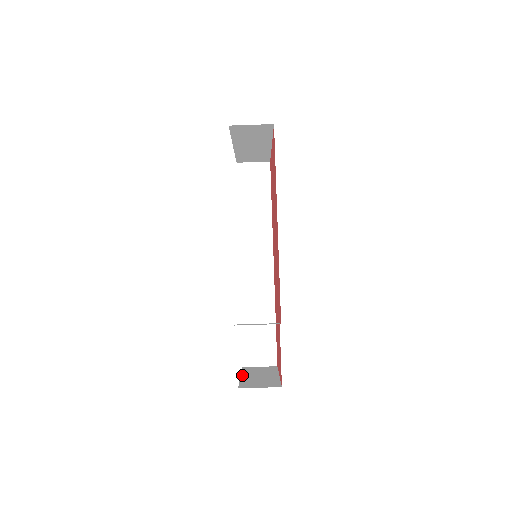
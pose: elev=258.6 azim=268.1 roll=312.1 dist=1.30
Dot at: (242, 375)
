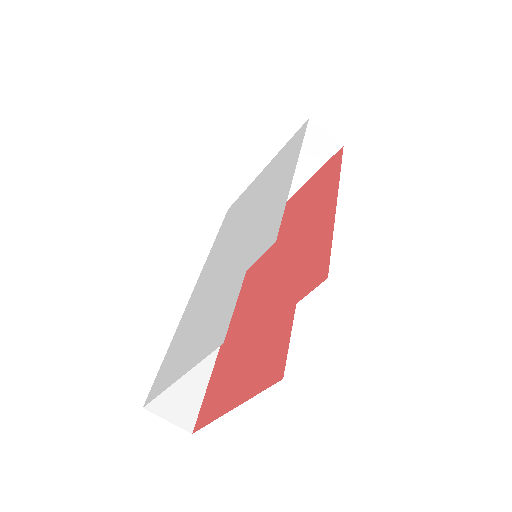
Dot at: occluded
